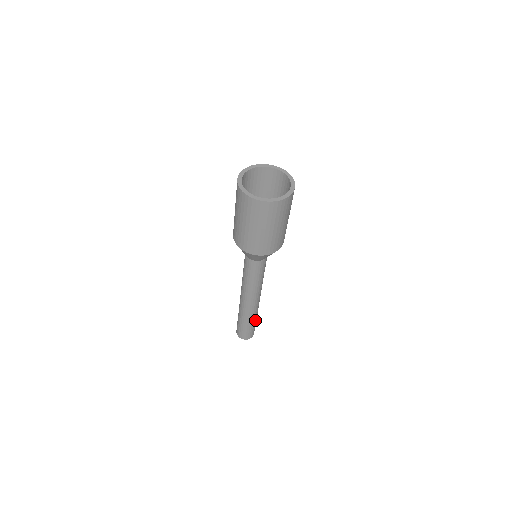
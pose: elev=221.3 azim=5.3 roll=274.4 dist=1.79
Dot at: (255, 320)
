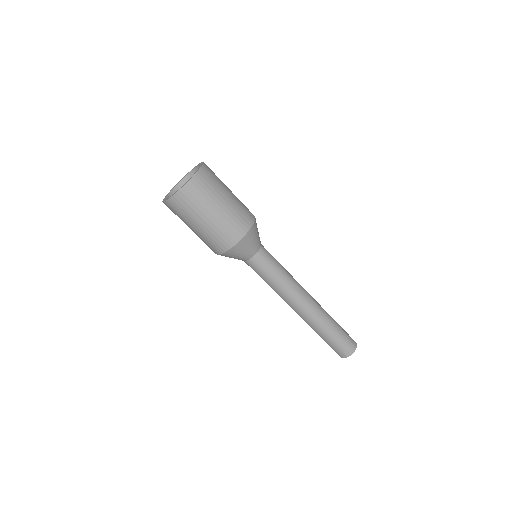
Dot at: (335, 322)
